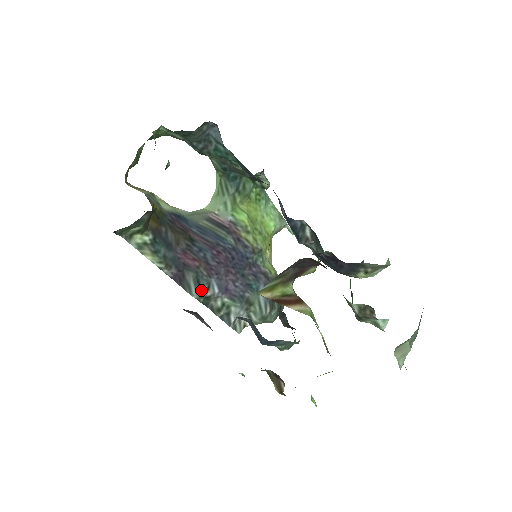
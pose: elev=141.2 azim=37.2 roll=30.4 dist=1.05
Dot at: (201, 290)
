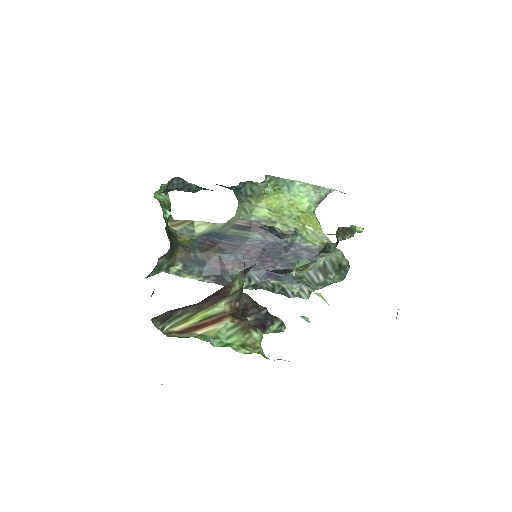
Dot at: occluded
